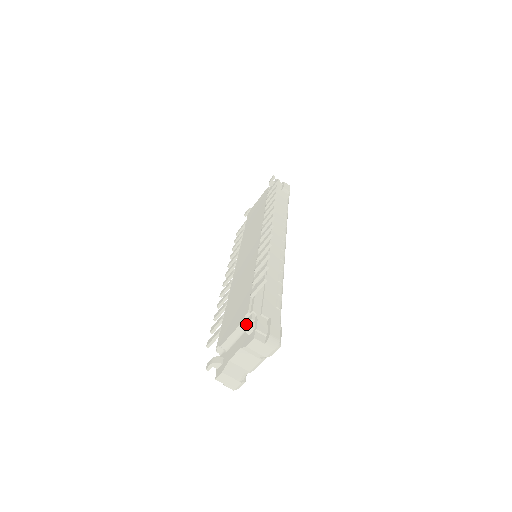
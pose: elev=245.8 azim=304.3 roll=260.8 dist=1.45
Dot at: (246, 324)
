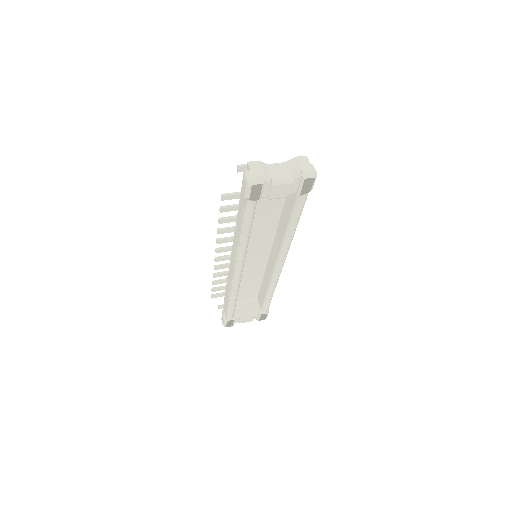
Dot at: occluded
